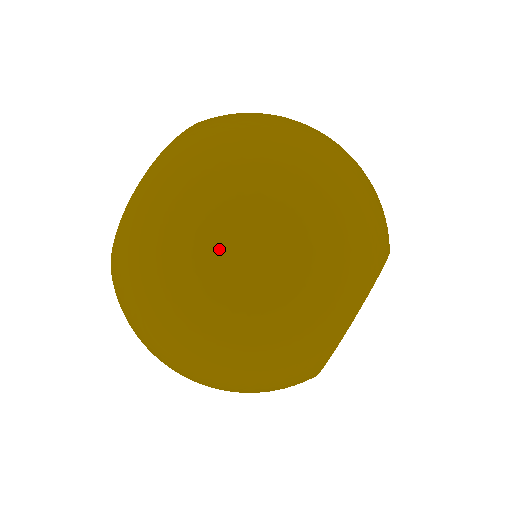
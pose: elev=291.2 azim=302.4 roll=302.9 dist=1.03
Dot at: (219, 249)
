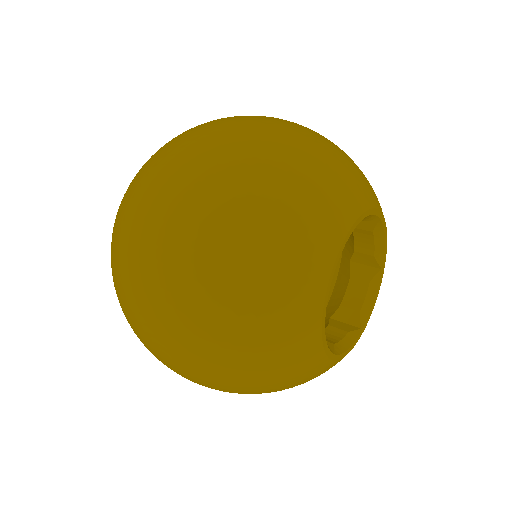
Dot at: (158, 278)
